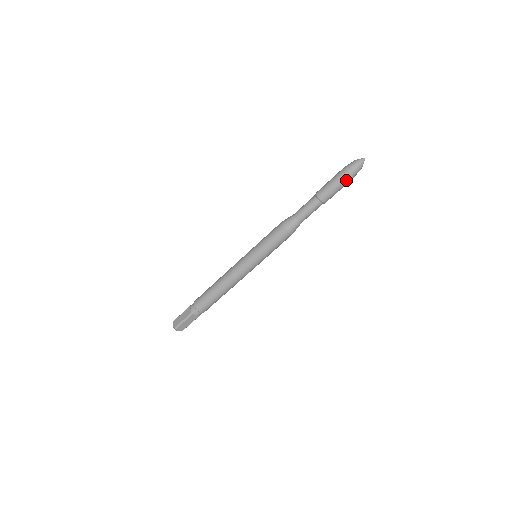
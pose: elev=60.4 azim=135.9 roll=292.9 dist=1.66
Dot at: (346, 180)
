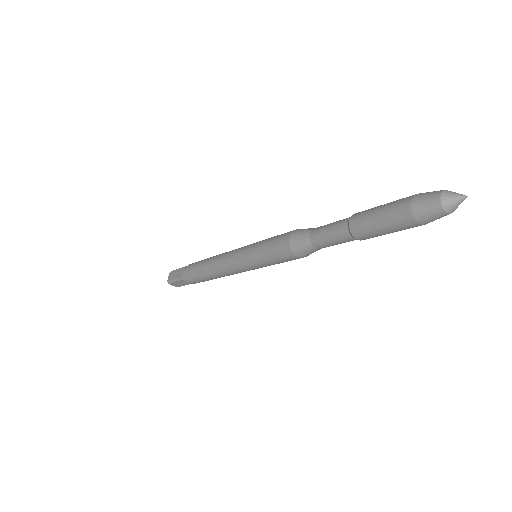
Dot at: occluded
